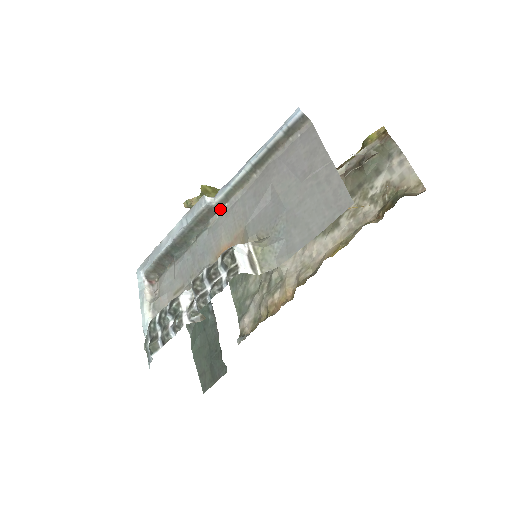
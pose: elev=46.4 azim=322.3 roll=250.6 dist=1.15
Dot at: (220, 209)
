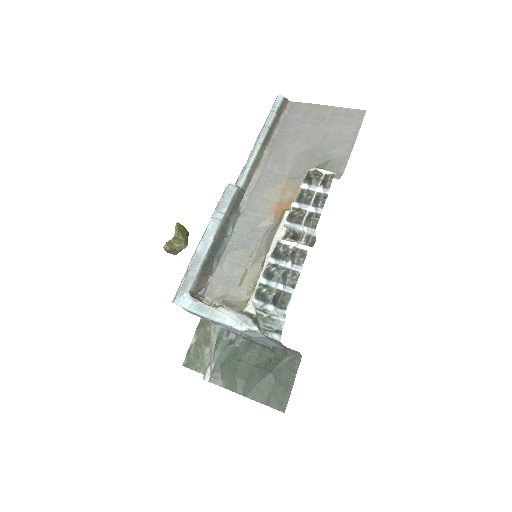
Dot at: (246, 191)
